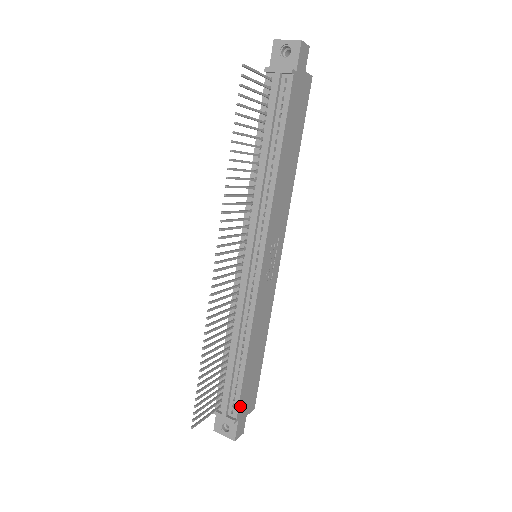
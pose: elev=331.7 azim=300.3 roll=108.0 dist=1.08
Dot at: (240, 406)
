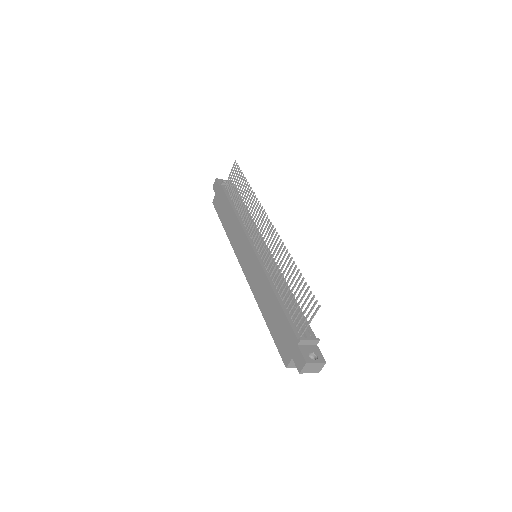
Dot at: (311, 334)
